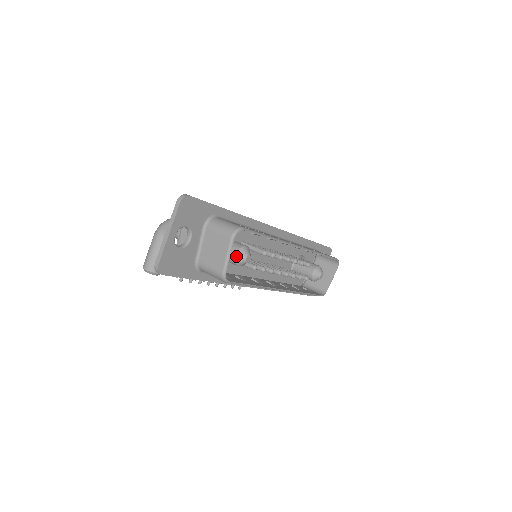
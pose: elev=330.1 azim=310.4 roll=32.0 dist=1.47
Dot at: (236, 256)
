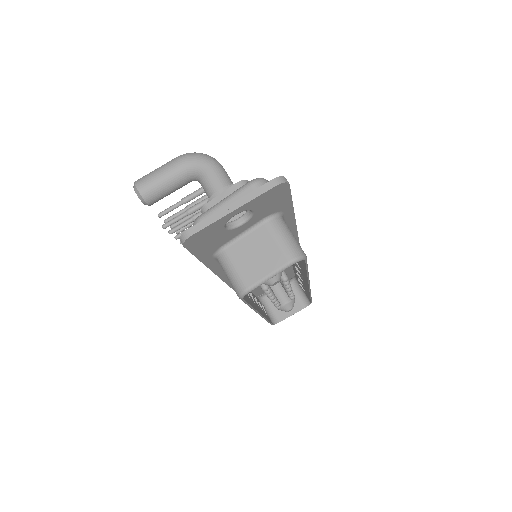
Dot at: occluded
